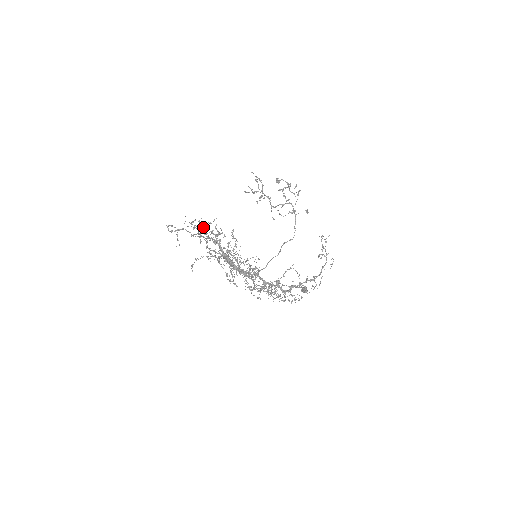
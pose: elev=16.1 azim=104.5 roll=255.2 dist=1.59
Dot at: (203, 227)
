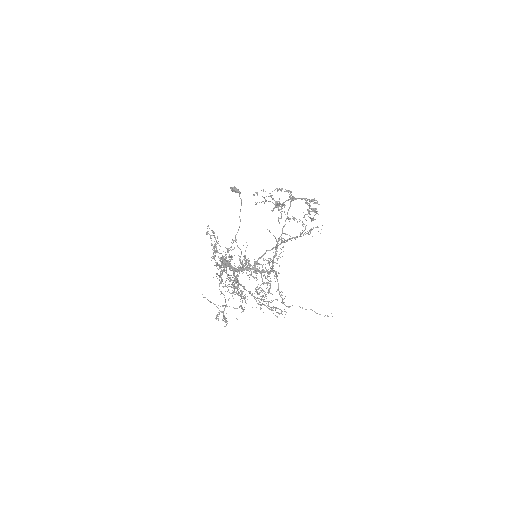
Dot at: (241, 291)
